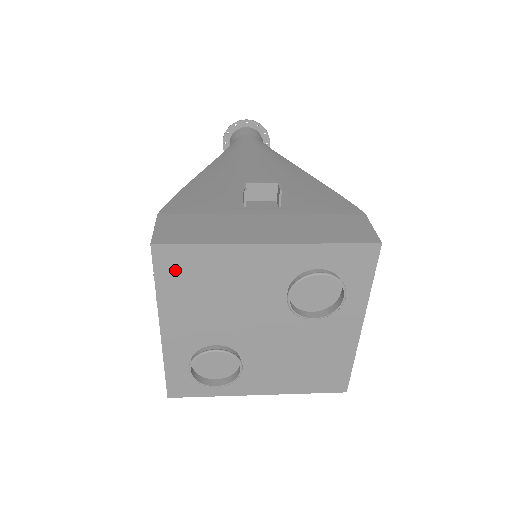
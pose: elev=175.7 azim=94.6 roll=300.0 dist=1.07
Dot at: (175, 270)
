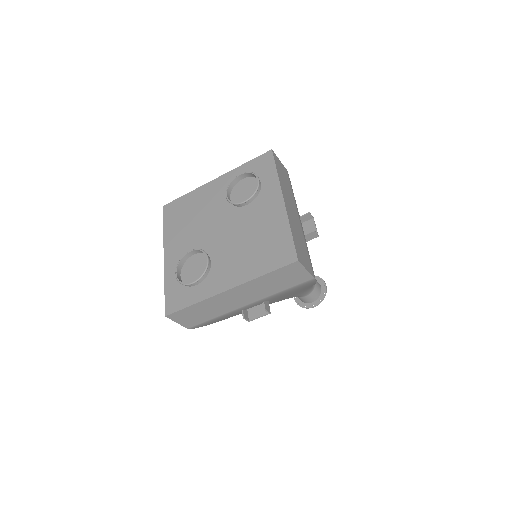
Dot at: (173, 214)
